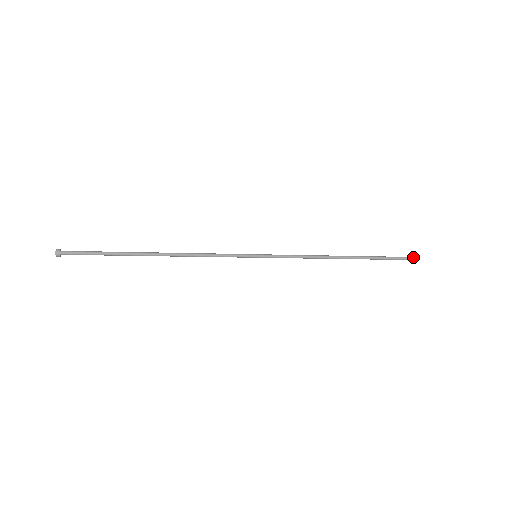
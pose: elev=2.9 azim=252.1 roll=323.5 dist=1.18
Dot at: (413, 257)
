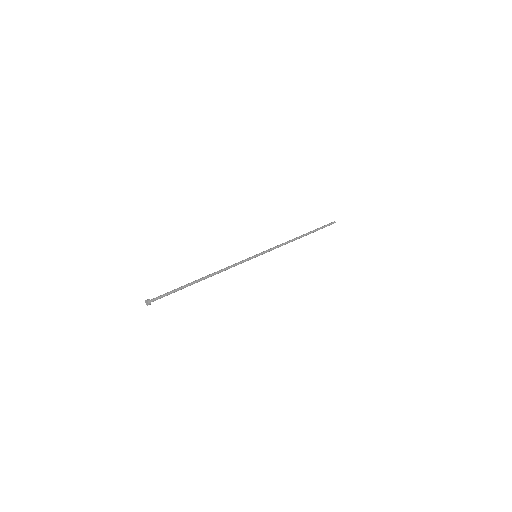
Dot at: (333, 223)
